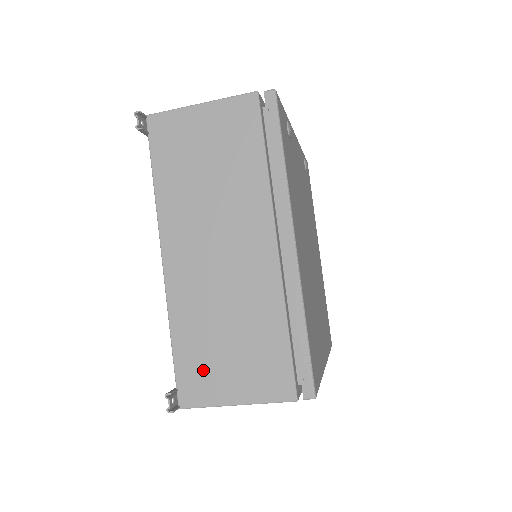
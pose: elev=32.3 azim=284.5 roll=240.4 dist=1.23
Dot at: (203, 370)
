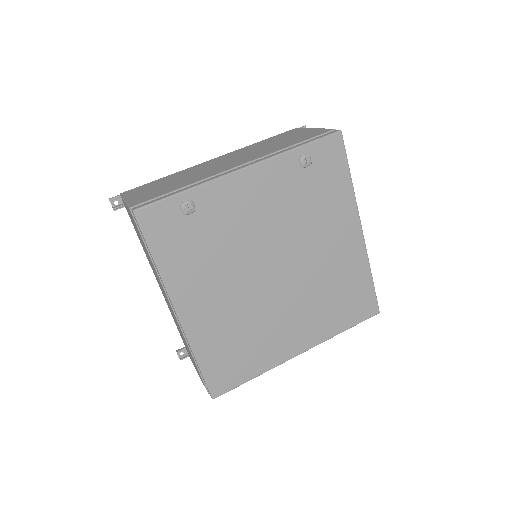
Dot at: (186, 348)
